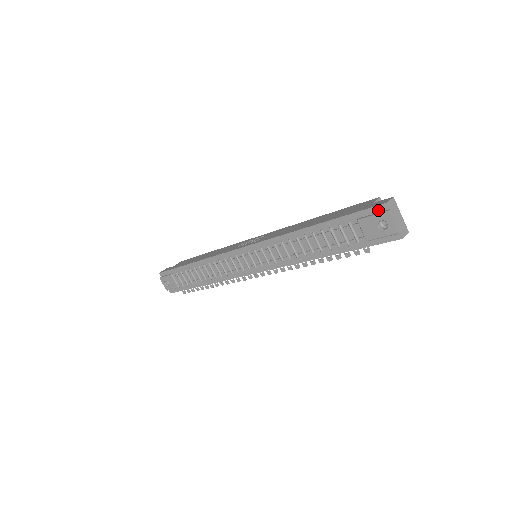
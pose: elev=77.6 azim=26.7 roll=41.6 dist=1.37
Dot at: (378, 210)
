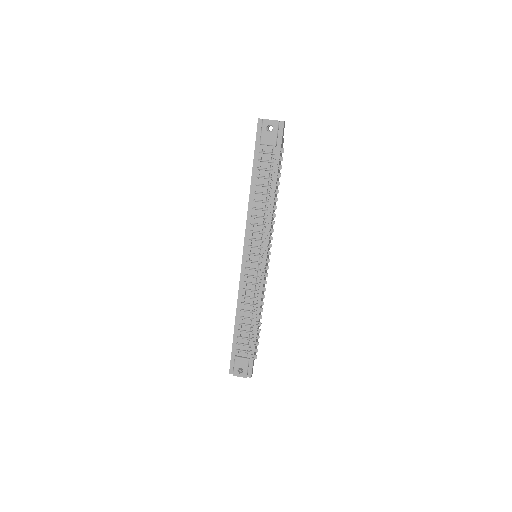
Dot at: (260, 127)
